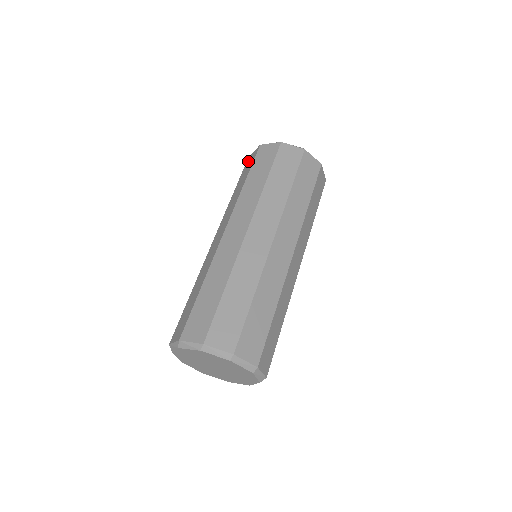
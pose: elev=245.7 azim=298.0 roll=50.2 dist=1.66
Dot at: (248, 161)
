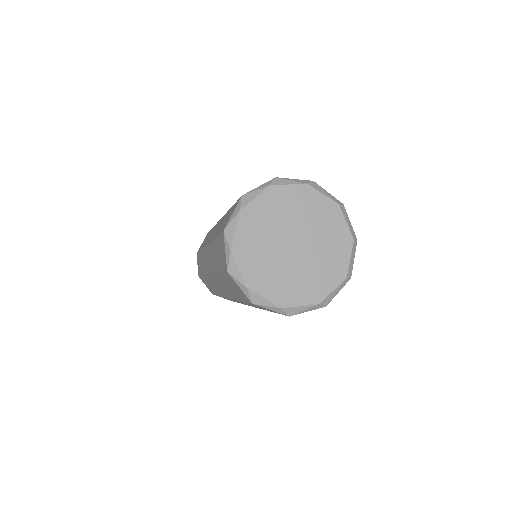
Dot at: occluded
